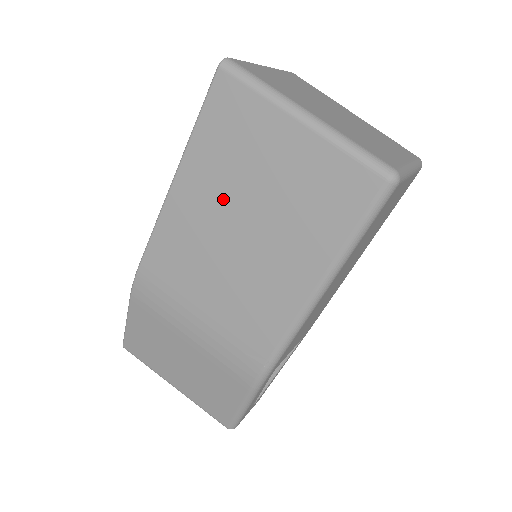
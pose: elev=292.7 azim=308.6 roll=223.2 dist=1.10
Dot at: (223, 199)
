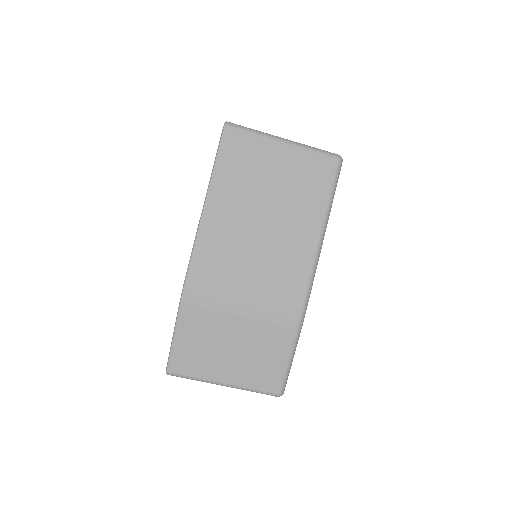
Dot at: (245, 201)
